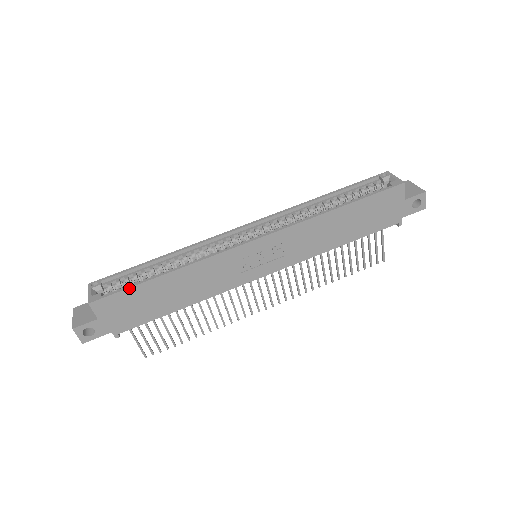
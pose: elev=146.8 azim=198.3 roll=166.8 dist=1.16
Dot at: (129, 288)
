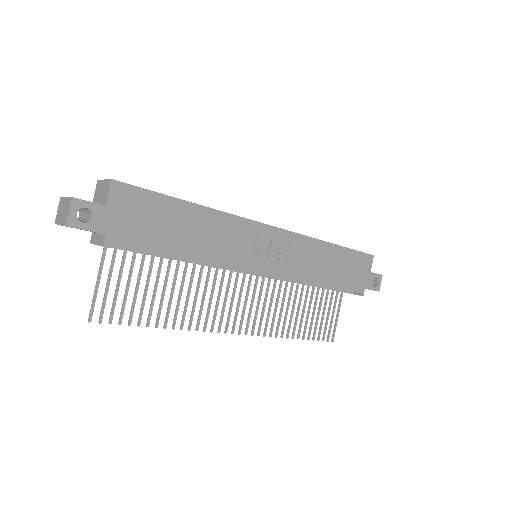
Dot at: (158, 193)
